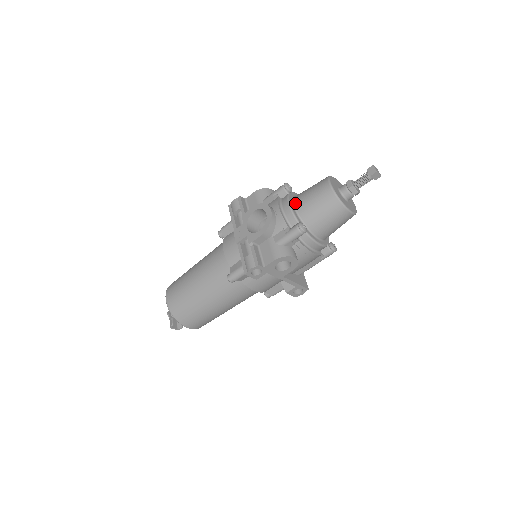
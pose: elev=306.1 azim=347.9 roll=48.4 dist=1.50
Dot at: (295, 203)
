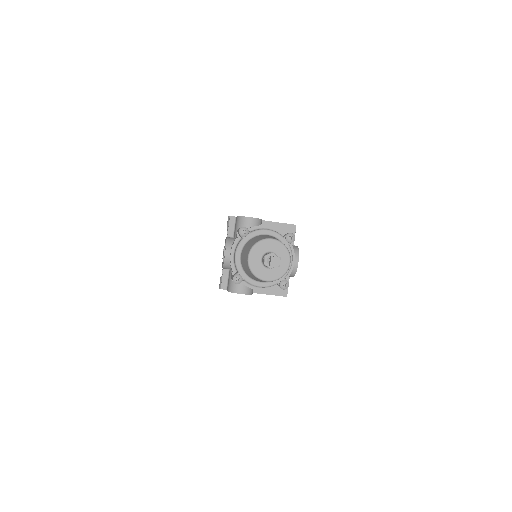
Dot at: (242, 252)
